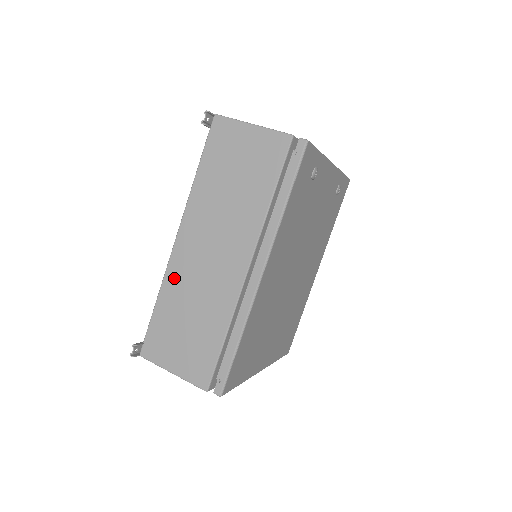
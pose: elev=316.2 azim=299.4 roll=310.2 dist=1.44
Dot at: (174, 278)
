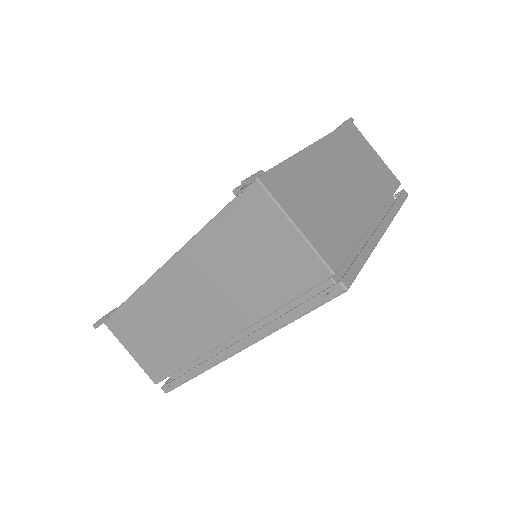
Dot at: (152, 295)
